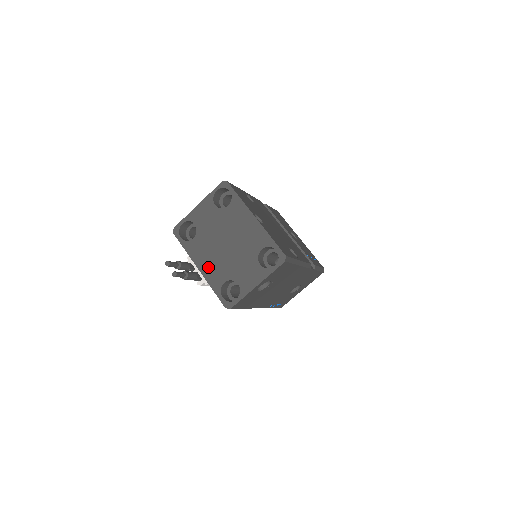
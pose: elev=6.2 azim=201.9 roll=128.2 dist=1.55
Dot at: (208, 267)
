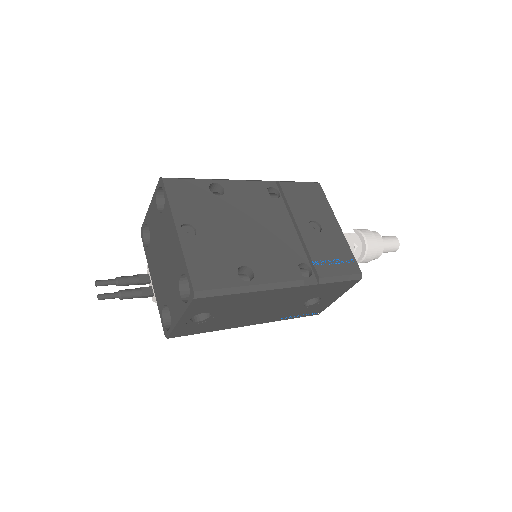
Dot at: (156, 283)
